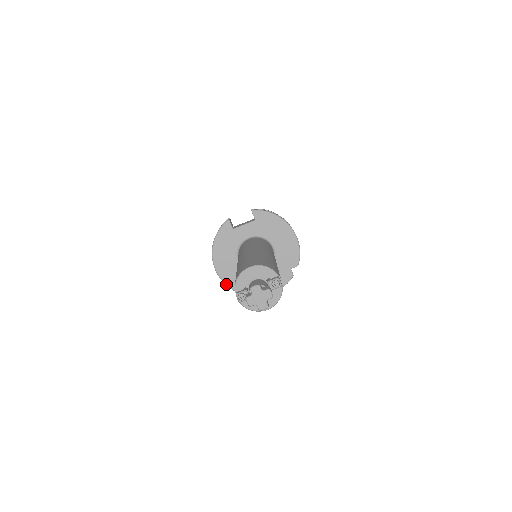
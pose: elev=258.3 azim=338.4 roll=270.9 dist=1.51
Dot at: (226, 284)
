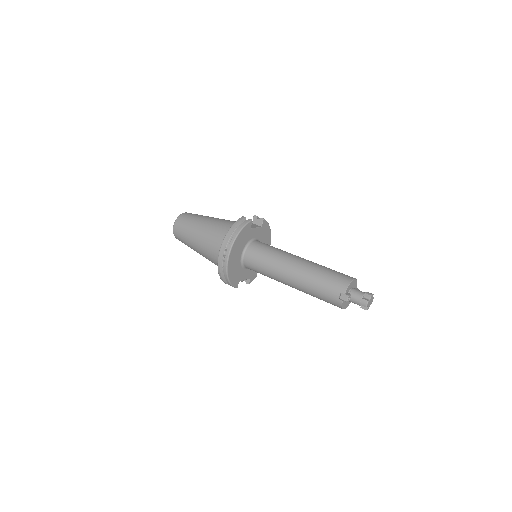
Dot at: (228, 273)
